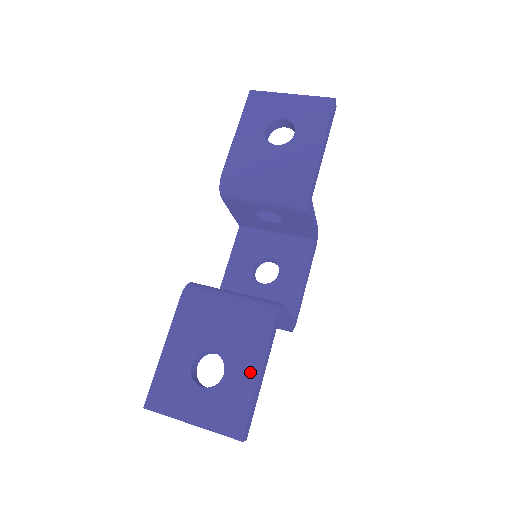
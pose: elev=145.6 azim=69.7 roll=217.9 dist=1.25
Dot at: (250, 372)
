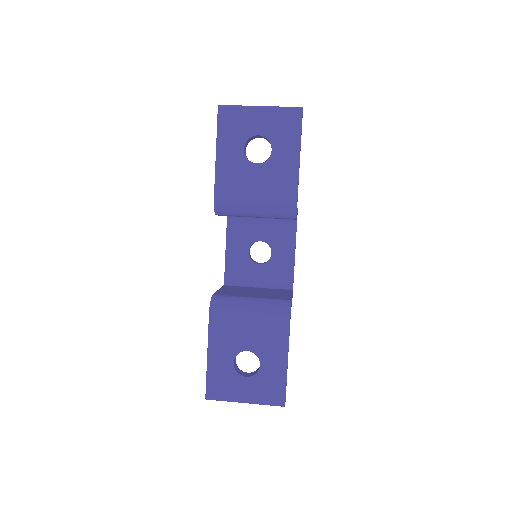
Dot at: (280, 360)
